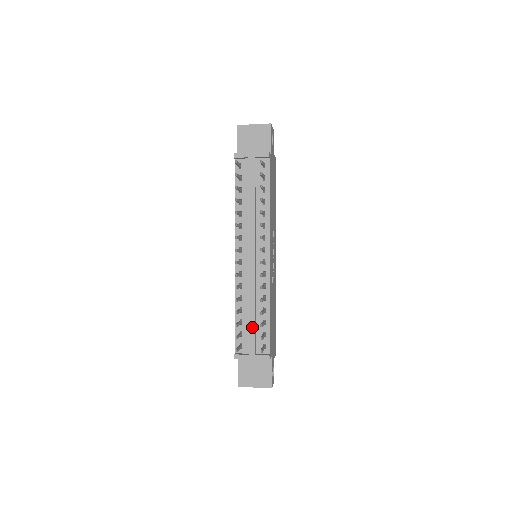
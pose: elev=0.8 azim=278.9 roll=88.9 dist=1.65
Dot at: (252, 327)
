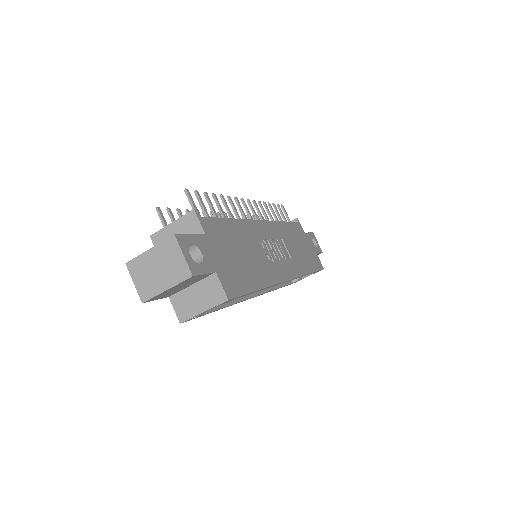
Dot at: occluded
